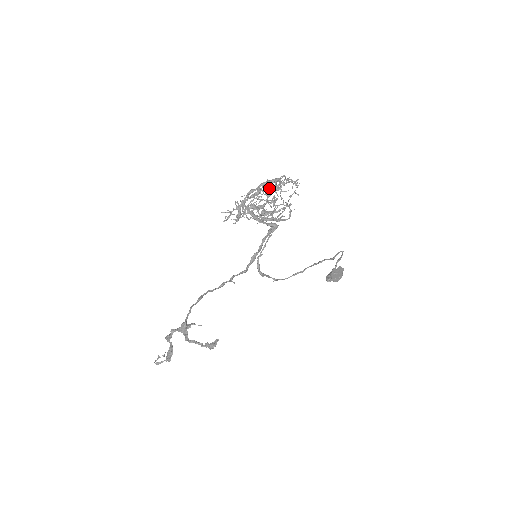
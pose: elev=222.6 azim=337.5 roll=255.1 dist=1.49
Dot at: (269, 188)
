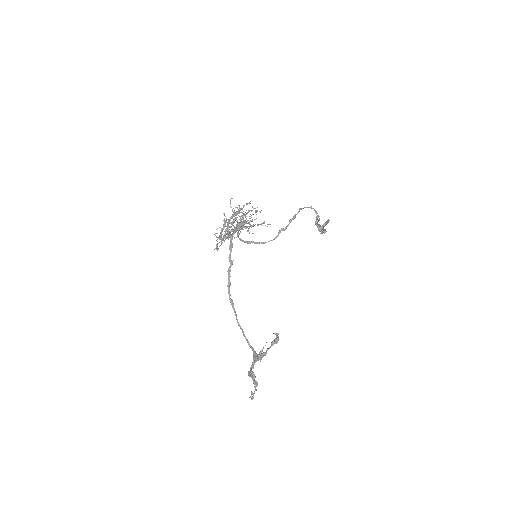
Dot at: (232, 215)
